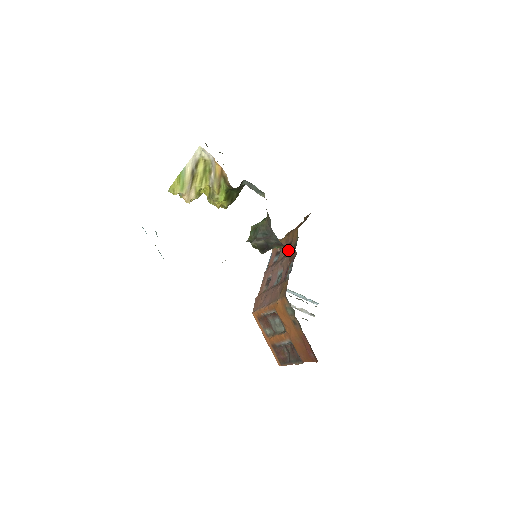
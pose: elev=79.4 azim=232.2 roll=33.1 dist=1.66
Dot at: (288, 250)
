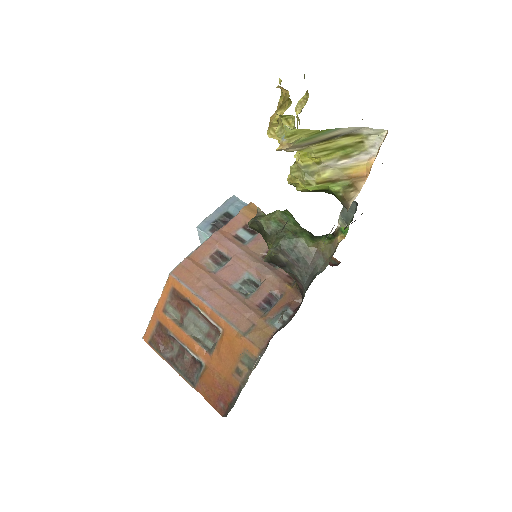
Dot at: occluded
